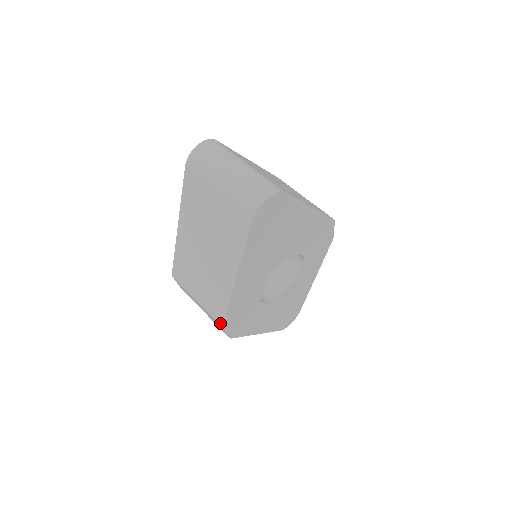
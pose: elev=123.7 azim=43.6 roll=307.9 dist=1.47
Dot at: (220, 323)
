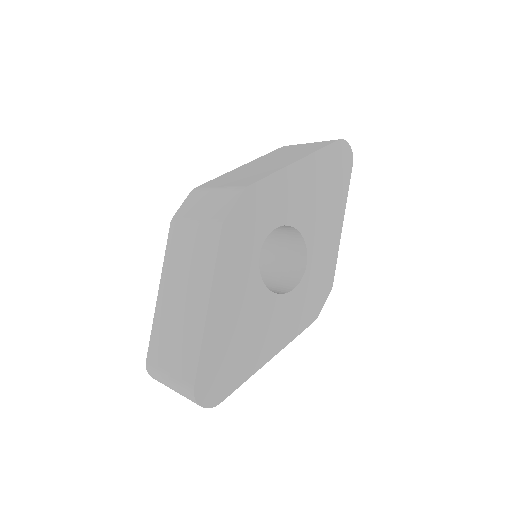
Dot at: (244, 186)
